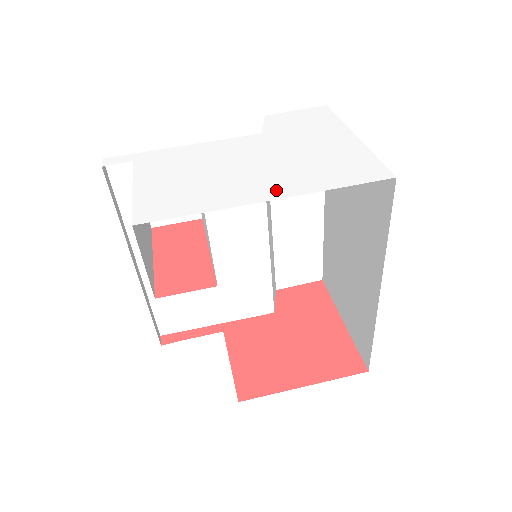
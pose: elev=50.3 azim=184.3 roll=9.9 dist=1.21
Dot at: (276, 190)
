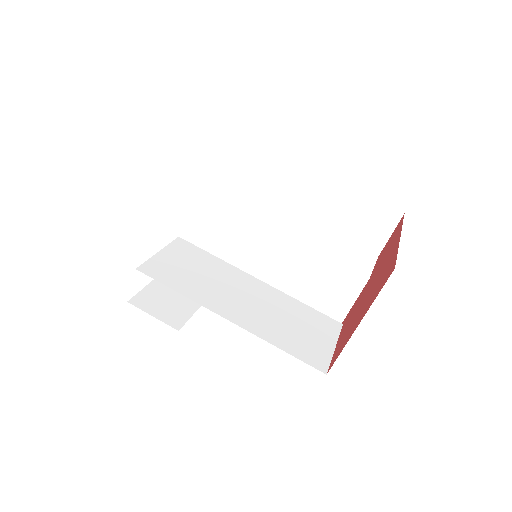
Dot at: occluded
